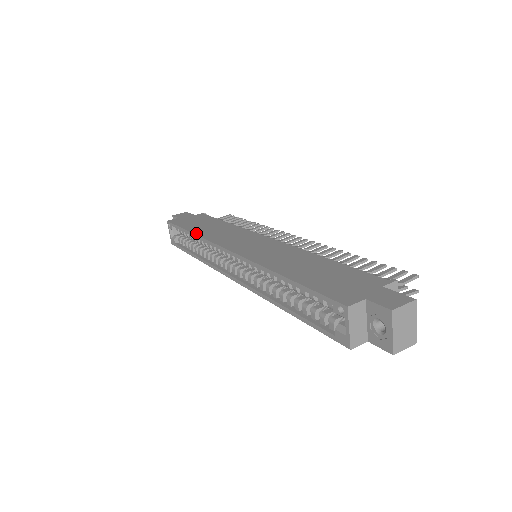
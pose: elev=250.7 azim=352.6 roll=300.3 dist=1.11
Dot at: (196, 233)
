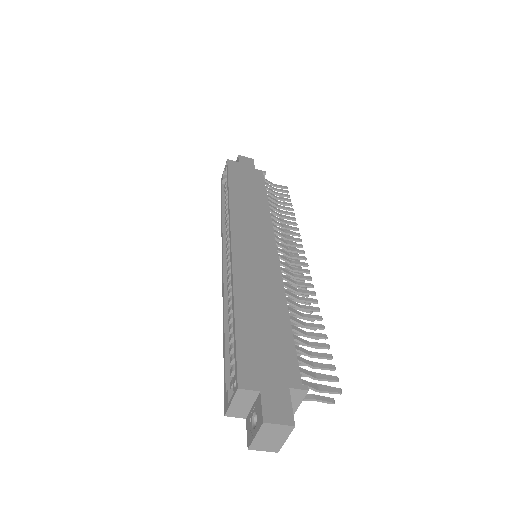
Dot at: (231, 195)
